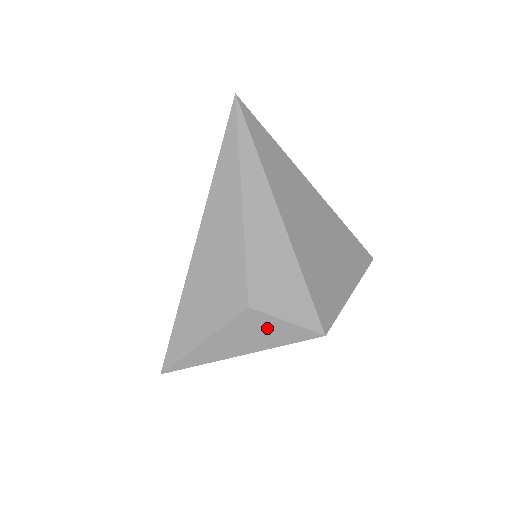
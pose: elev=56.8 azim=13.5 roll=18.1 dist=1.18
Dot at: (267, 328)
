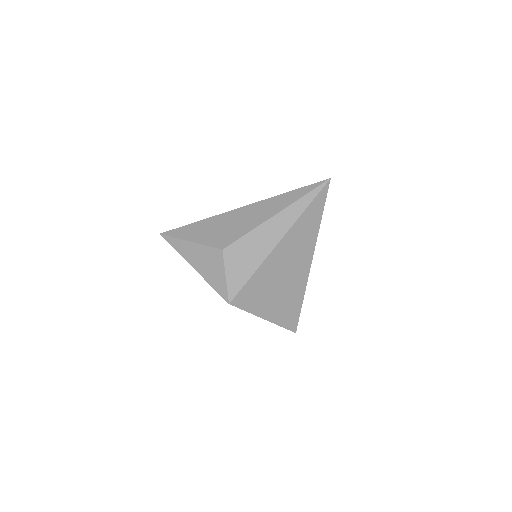
Dot at: (216, 269)
